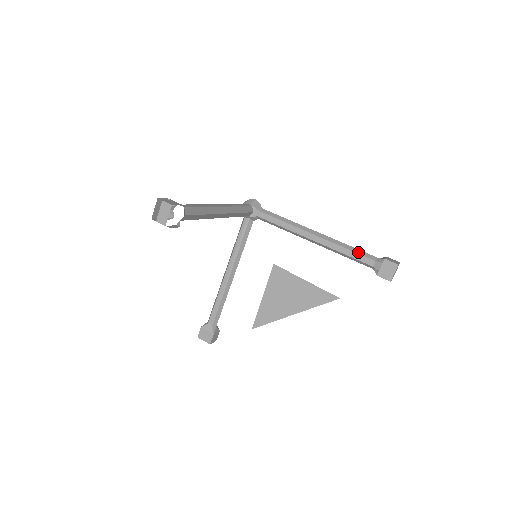
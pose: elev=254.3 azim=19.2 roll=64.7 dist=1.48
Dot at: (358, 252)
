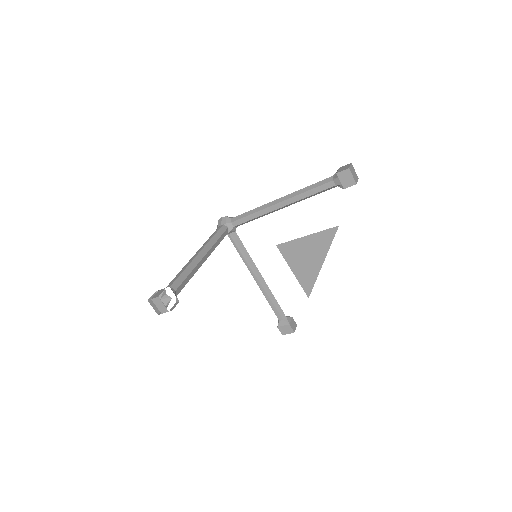
Dot at: (316, 186)
